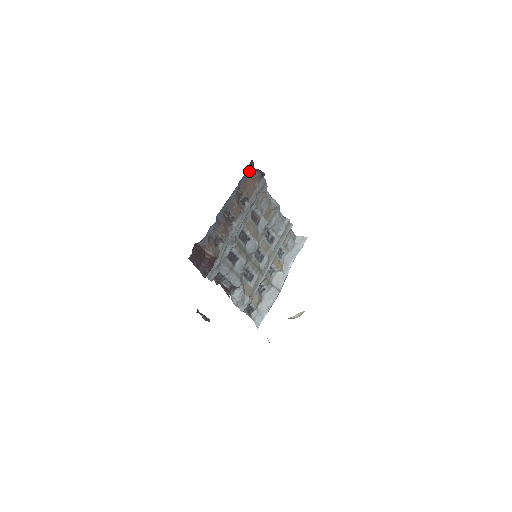
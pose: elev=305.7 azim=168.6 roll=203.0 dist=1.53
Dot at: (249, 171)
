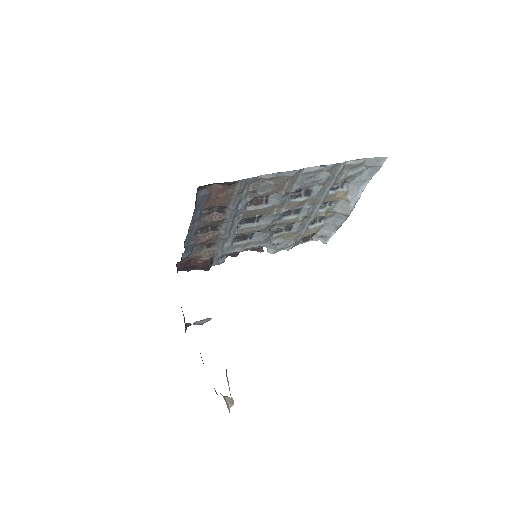
Dot at: (203, 197)
